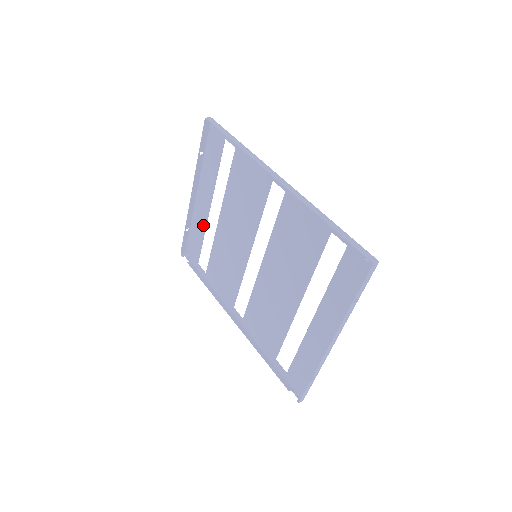
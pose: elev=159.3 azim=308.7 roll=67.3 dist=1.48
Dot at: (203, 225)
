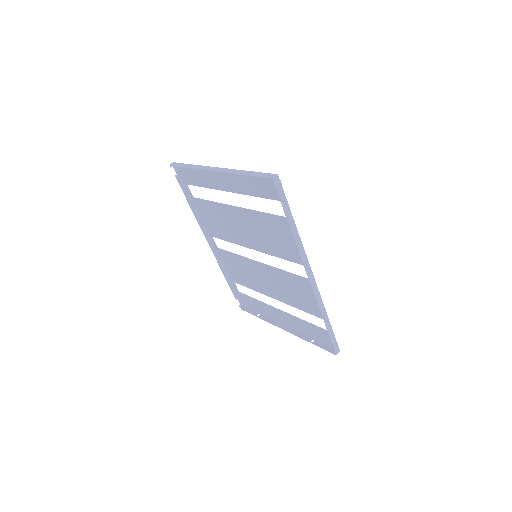
Dot at: (211, 185)
